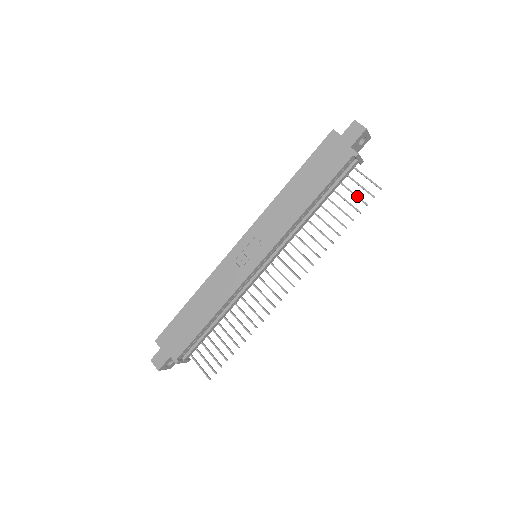
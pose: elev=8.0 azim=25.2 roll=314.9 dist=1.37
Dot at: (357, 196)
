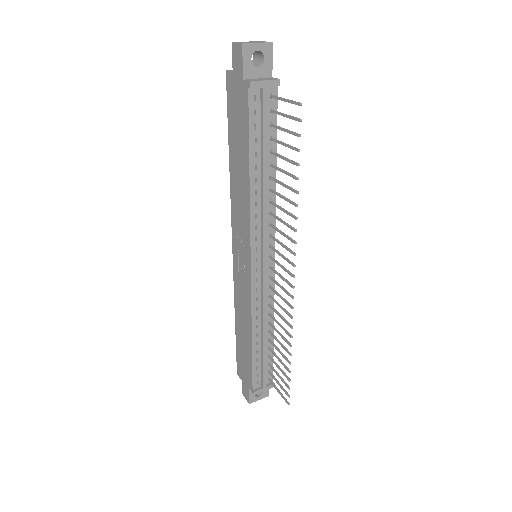
Dot at: (288, 131)
